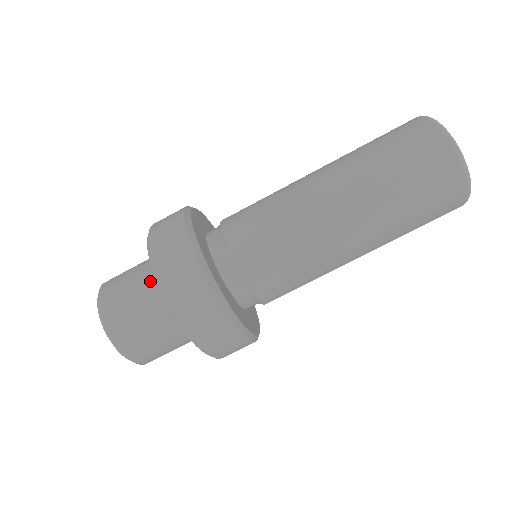
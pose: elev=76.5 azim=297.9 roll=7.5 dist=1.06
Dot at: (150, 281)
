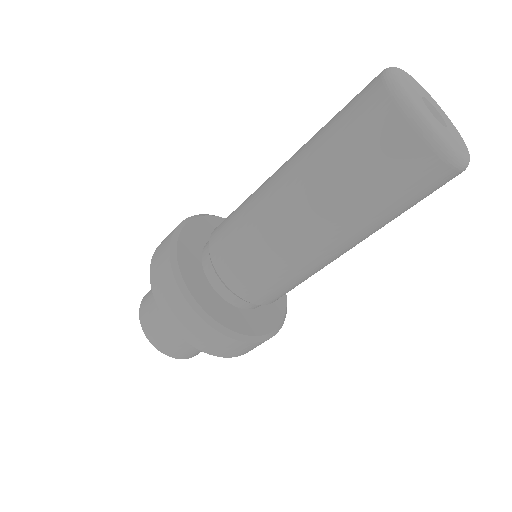
Dot at: occluded
